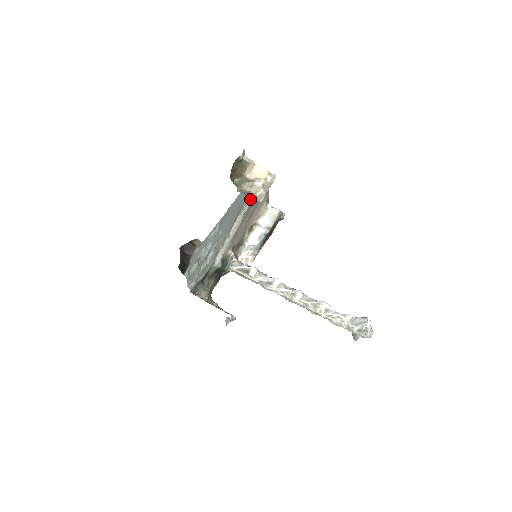
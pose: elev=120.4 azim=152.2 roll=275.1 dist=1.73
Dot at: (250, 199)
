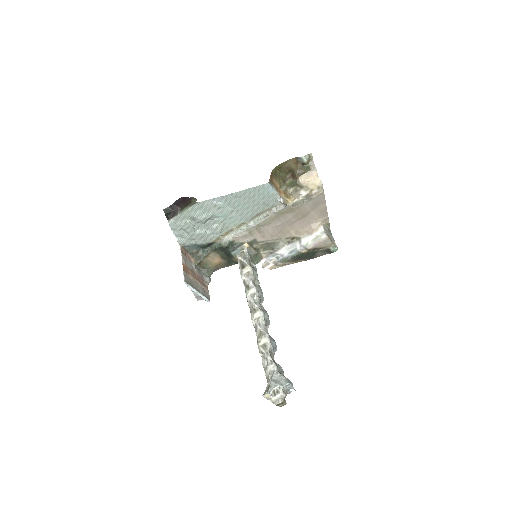
Dot at: (282, 200)
